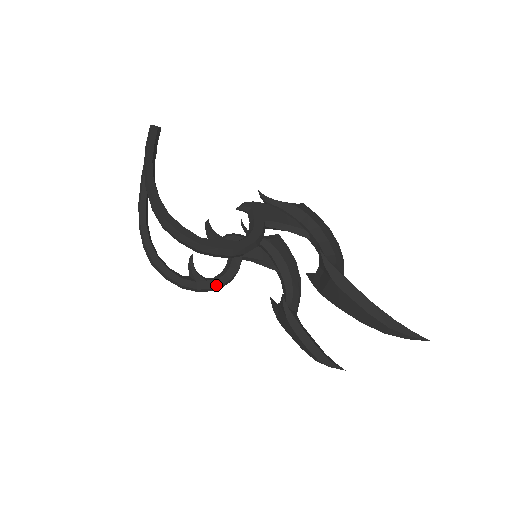
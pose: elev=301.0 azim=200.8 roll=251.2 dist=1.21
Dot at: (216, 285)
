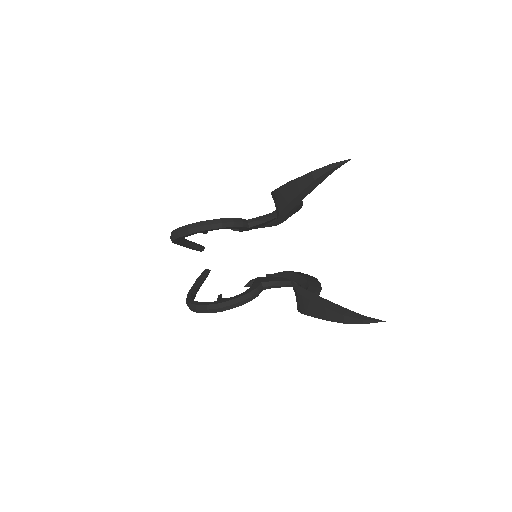
Dot at: (235, 298)
